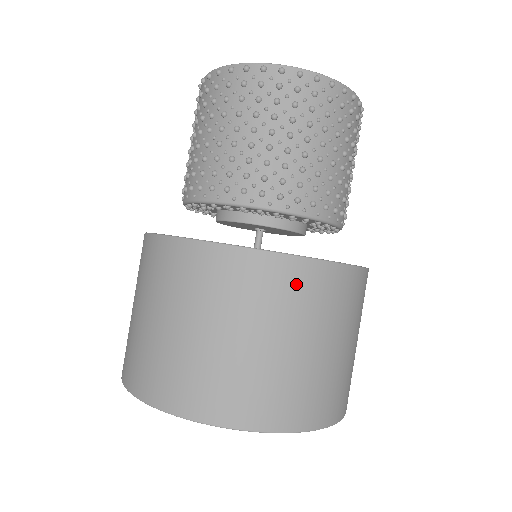
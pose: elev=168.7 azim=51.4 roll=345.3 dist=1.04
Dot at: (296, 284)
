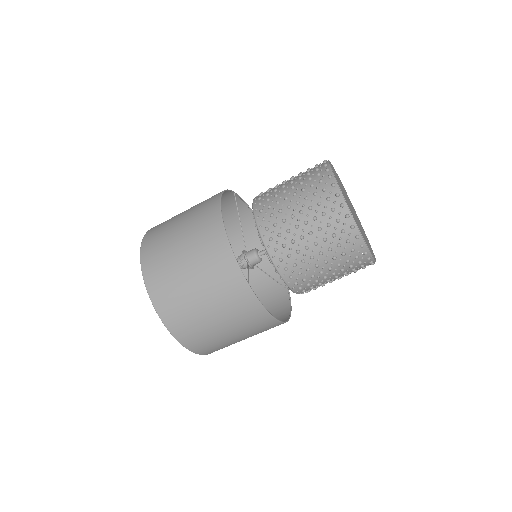
Dot at: (231, 286)
